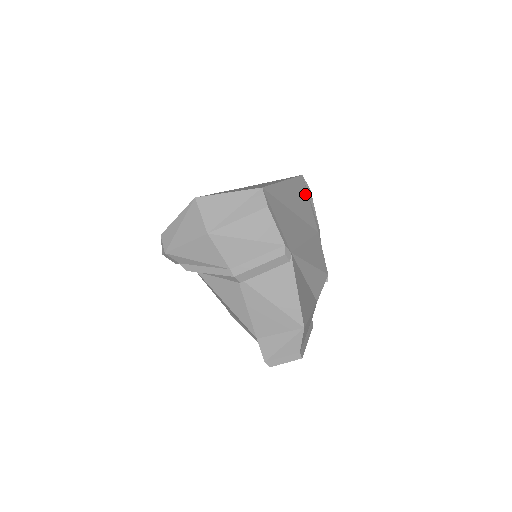
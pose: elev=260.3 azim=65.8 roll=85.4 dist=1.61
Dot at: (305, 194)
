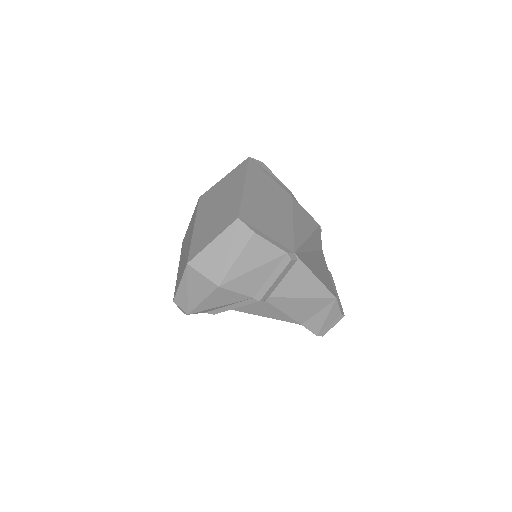
Dot at: (263, 173)
